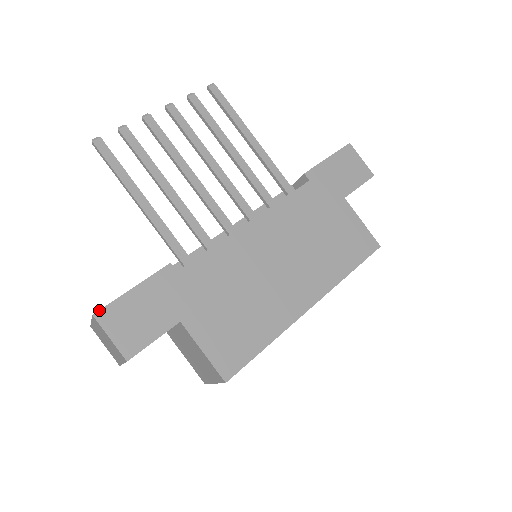
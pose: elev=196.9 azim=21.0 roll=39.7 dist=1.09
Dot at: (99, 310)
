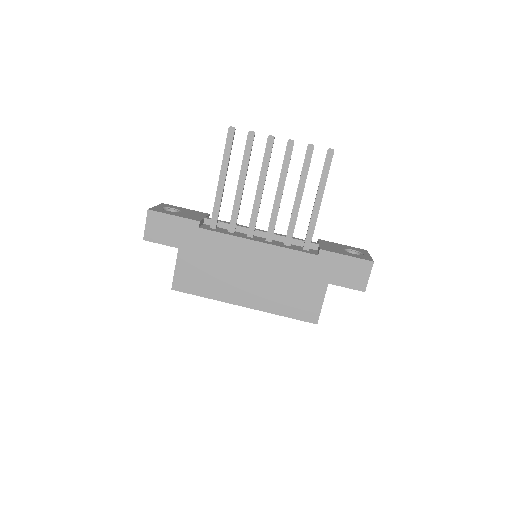
Dot at: (152, 210)
